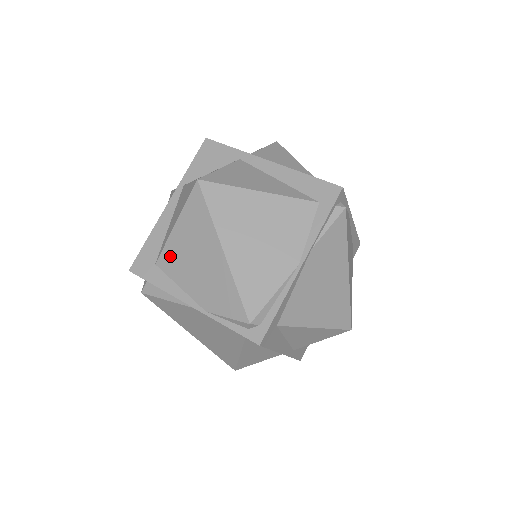
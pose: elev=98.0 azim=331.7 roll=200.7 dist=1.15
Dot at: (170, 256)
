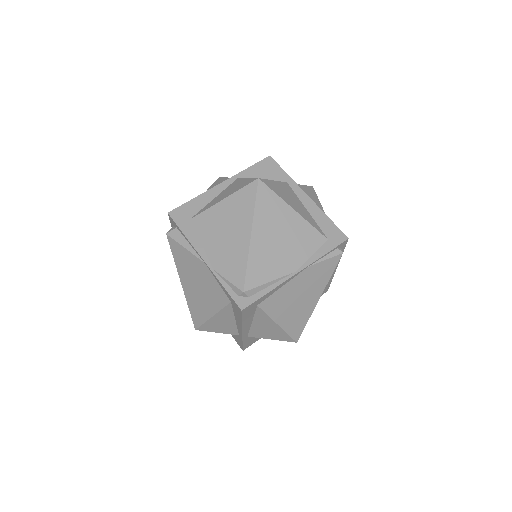
Dot at: (206, 219)
